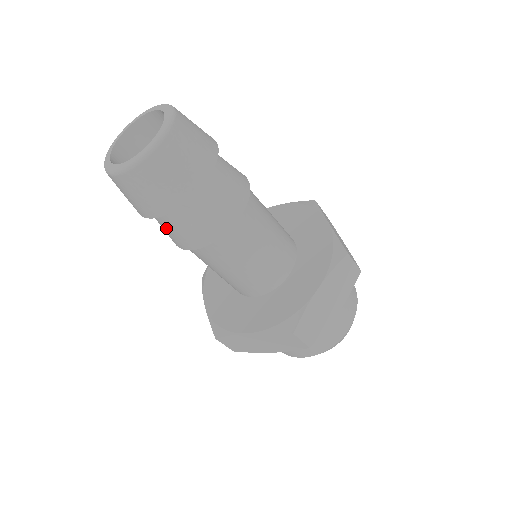
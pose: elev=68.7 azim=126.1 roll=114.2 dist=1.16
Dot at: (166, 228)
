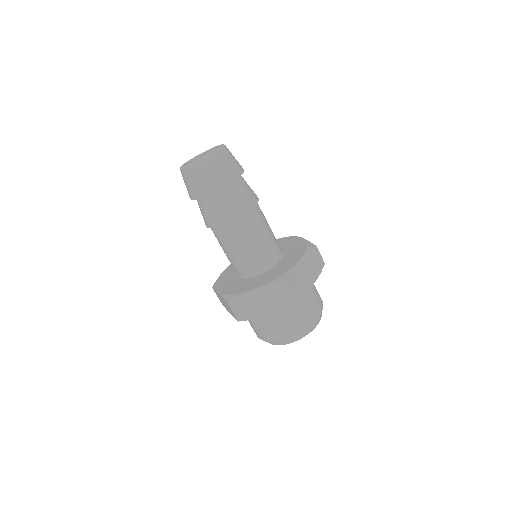
Dot at: (210, 209)
